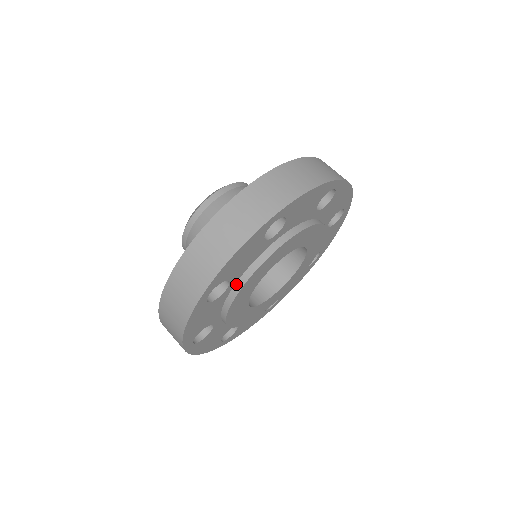
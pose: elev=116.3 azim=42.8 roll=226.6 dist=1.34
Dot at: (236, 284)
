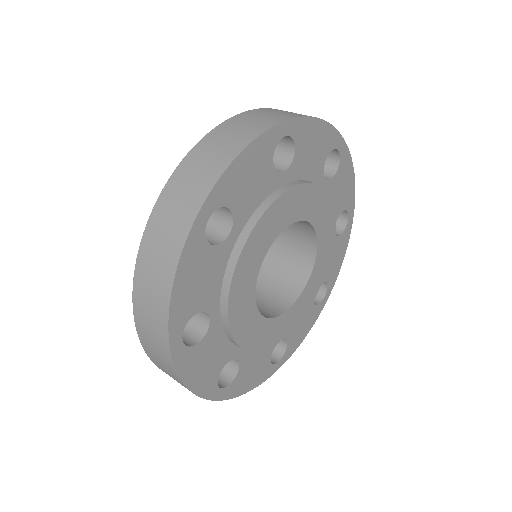
Dot at: (287, 184)
